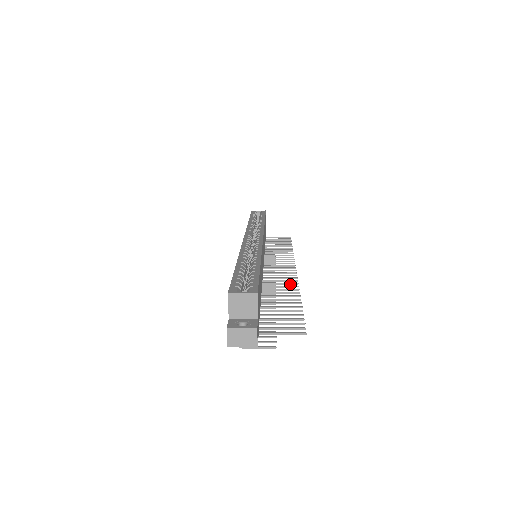
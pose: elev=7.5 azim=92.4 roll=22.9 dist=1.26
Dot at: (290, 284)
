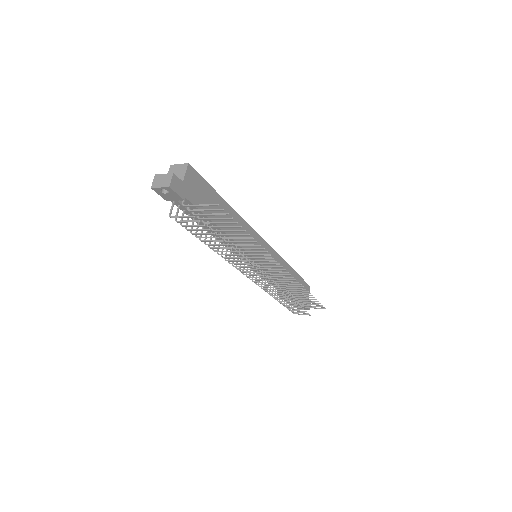
Dot at: (264, 255)
